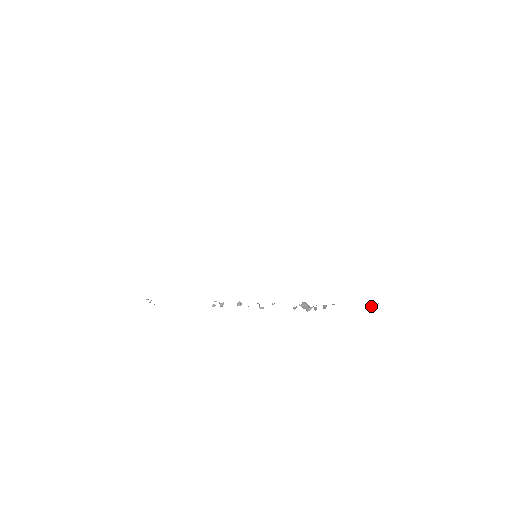
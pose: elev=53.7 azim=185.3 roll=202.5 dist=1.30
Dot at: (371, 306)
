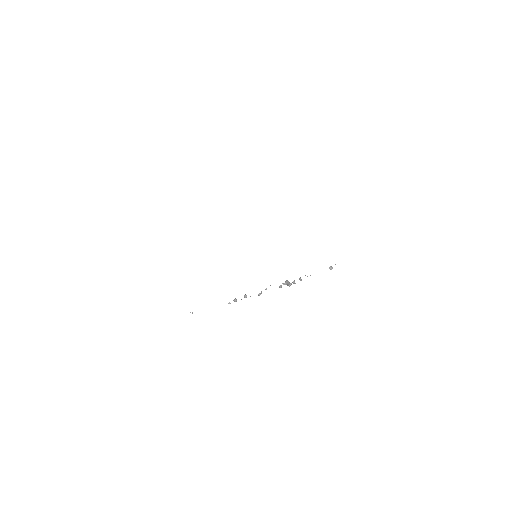
Dot at: (330, 268)
